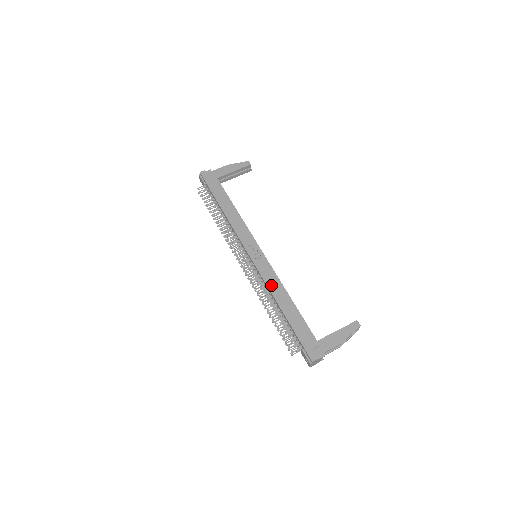
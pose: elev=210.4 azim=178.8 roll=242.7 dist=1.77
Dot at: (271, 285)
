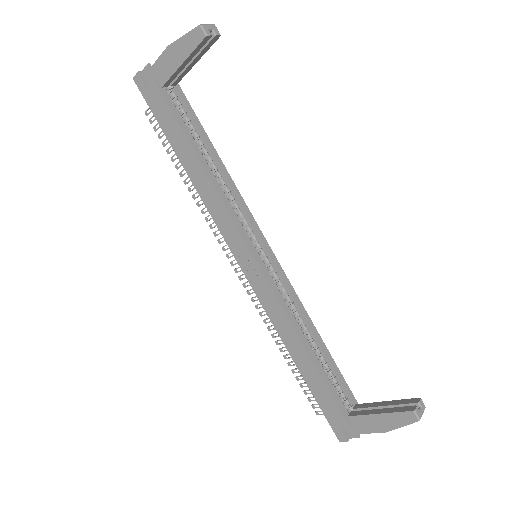
Dot at: (276, 323)
